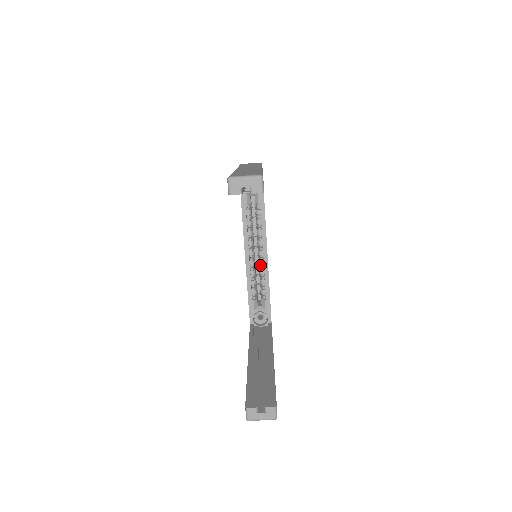
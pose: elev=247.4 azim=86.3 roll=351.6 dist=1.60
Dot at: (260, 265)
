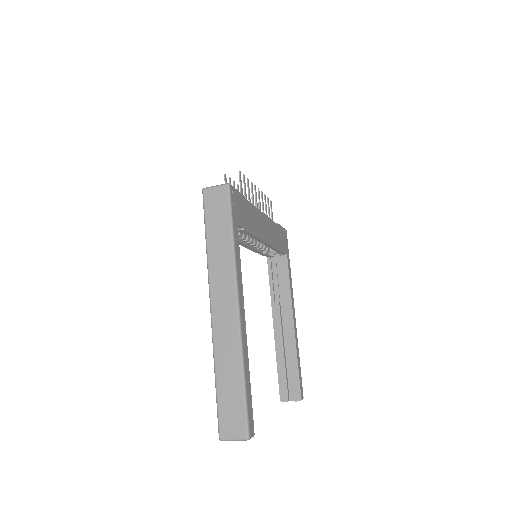
Dot at: occluded
